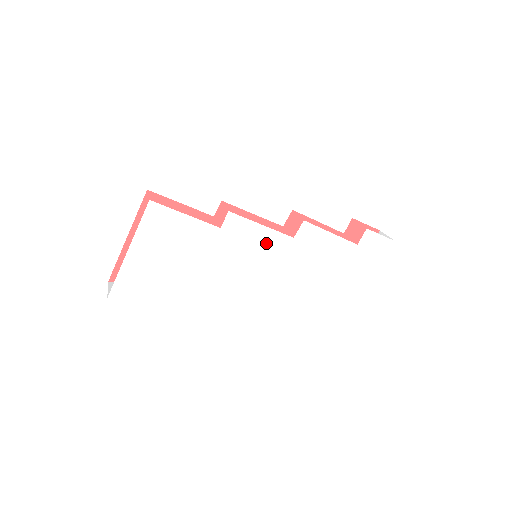
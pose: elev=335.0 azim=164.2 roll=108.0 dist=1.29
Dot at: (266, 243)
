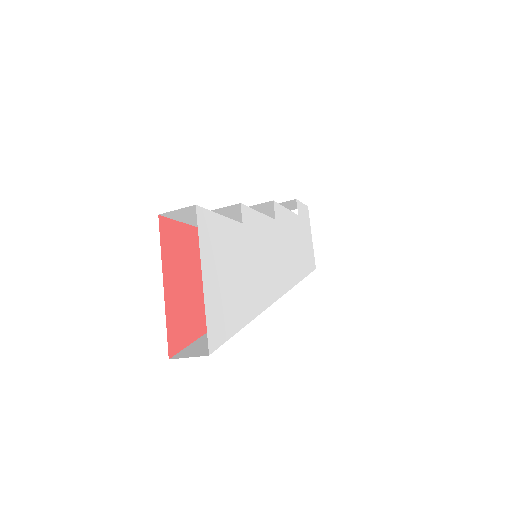
Dot at: (267, 231)
